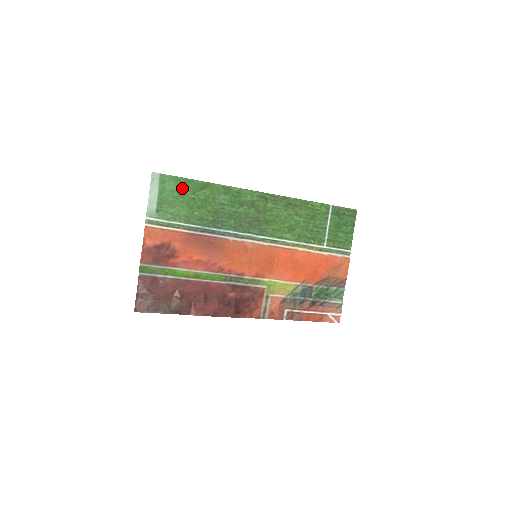
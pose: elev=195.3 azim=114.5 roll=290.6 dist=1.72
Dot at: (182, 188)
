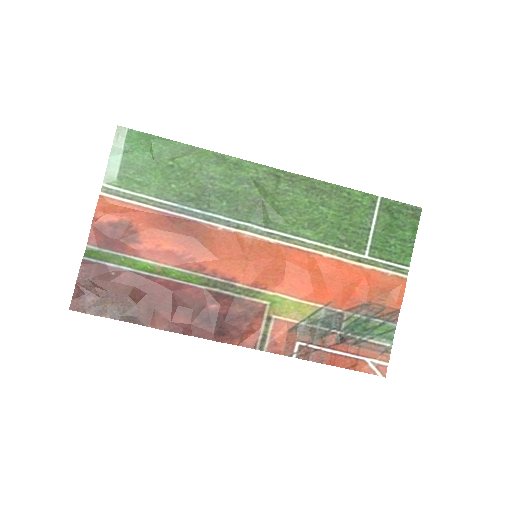
Dot at: (157, 150)
